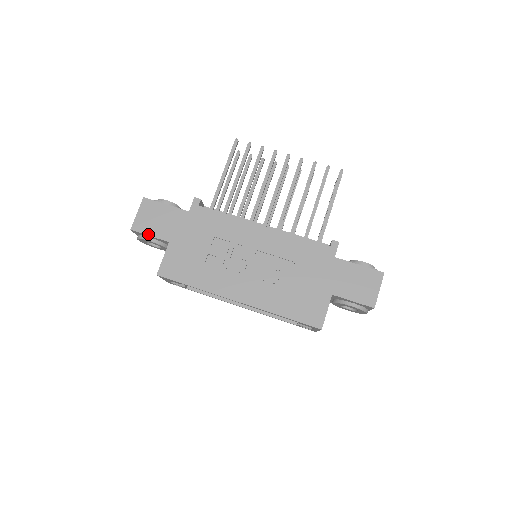
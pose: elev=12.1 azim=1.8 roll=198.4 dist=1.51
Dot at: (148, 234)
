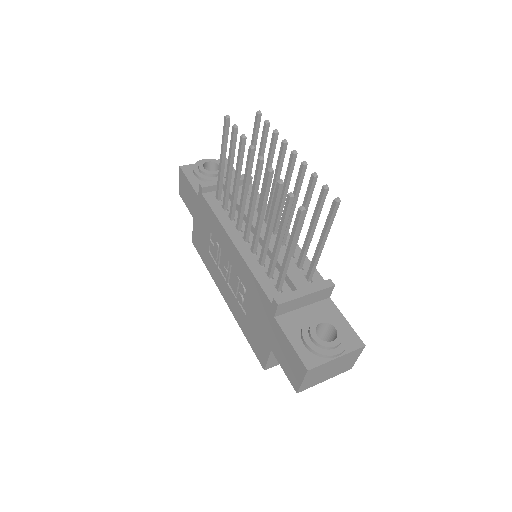
Dot at: (185, 203)
